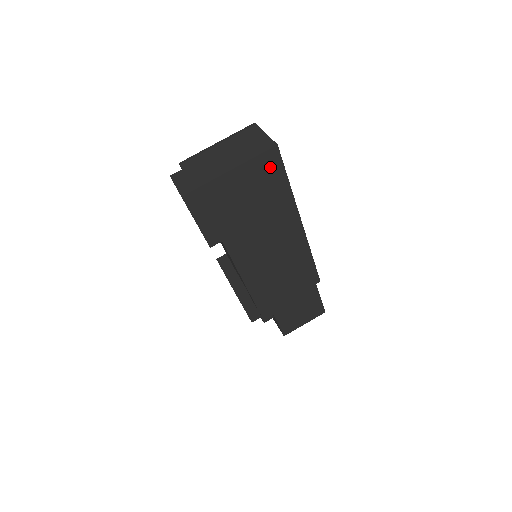
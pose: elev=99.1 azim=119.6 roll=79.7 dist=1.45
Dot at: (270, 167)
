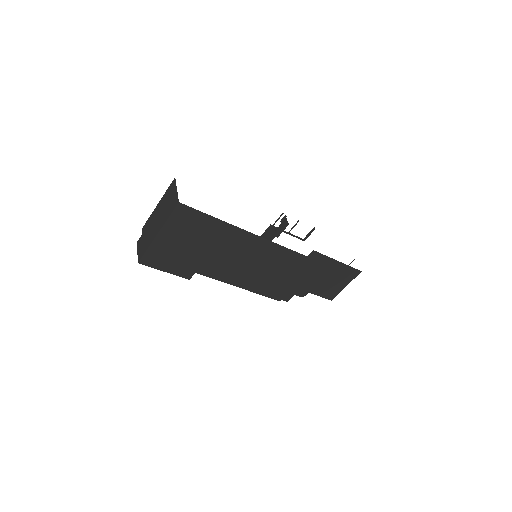
Dot at: (187, 217)
